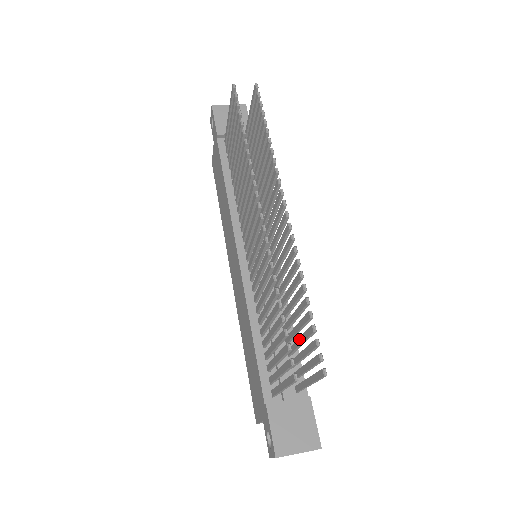
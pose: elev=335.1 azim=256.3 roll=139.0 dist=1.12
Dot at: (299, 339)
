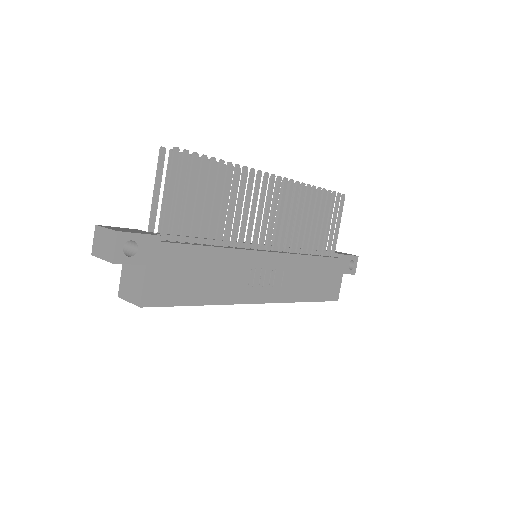
Dot at: (199, 197)
